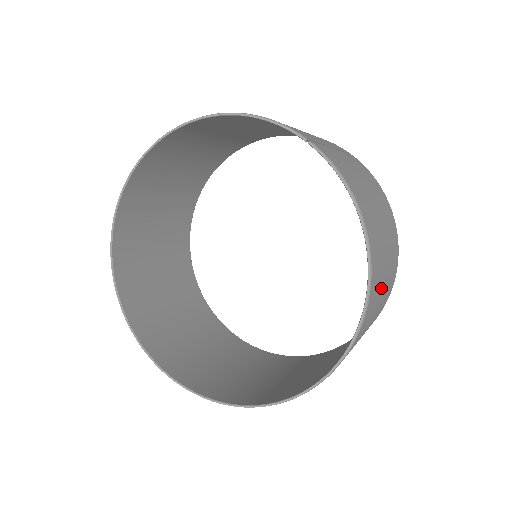
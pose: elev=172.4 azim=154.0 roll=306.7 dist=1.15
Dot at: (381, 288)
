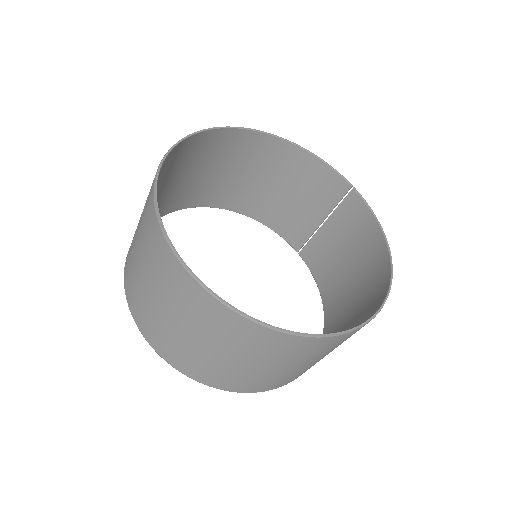
Dot at: occluded
